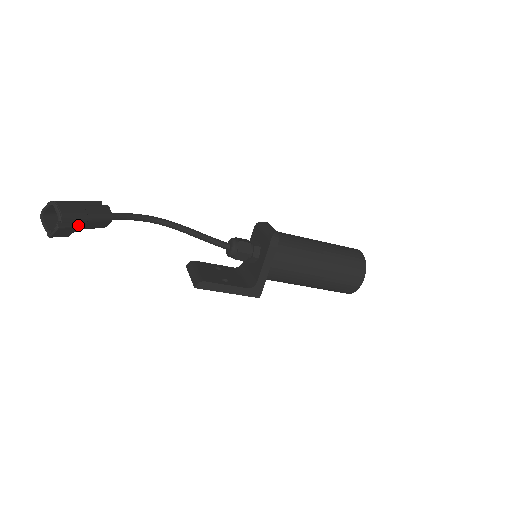
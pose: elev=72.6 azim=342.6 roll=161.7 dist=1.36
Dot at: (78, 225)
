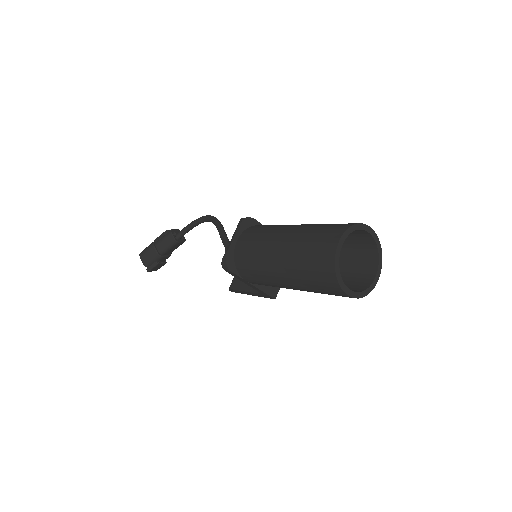
Dot at: (160, 260)
